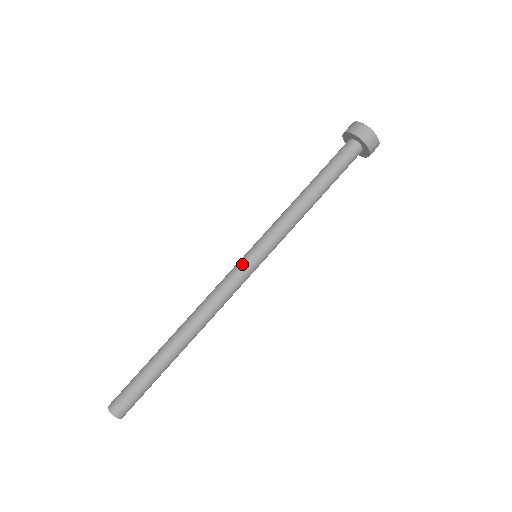
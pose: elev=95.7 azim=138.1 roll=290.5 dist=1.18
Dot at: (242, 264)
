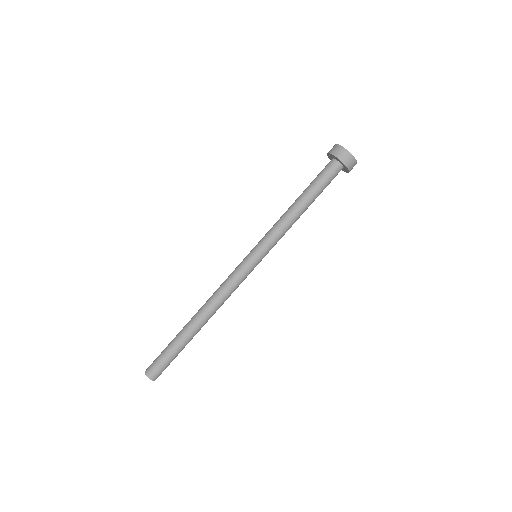
Dot at: (244, 262)
